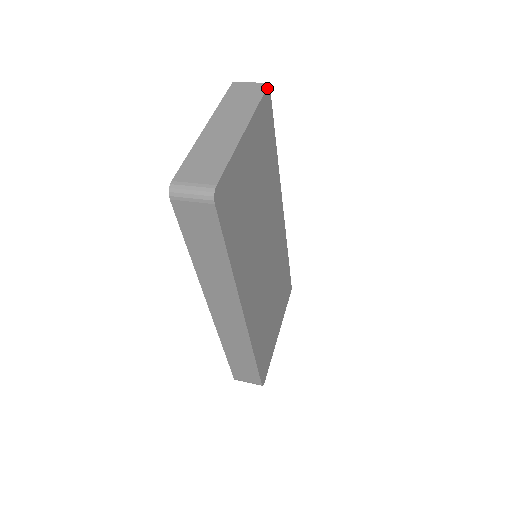
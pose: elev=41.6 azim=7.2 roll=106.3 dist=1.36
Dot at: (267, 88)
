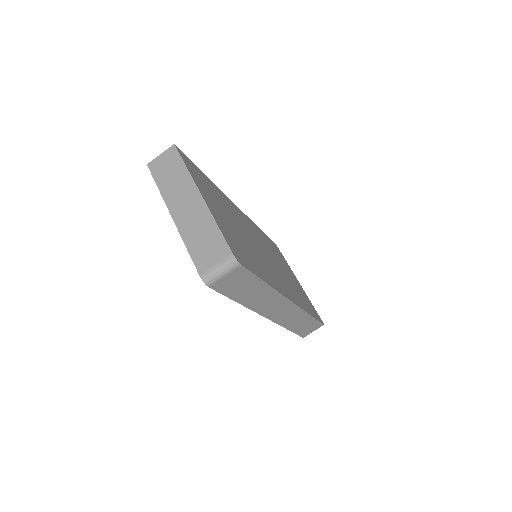
Dot at: (177, 150)
